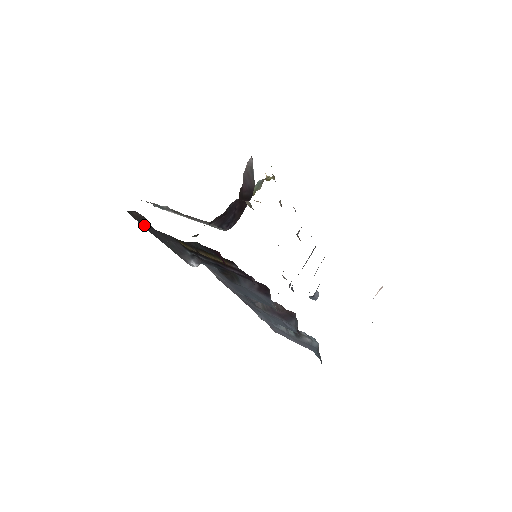
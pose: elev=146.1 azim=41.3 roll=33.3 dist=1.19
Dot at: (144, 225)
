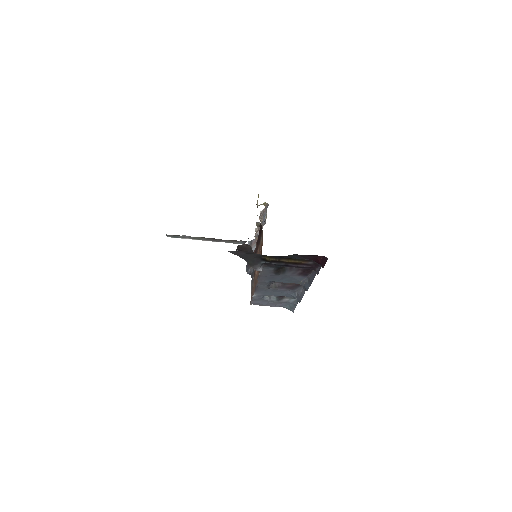
Dot at: (236, 252)
